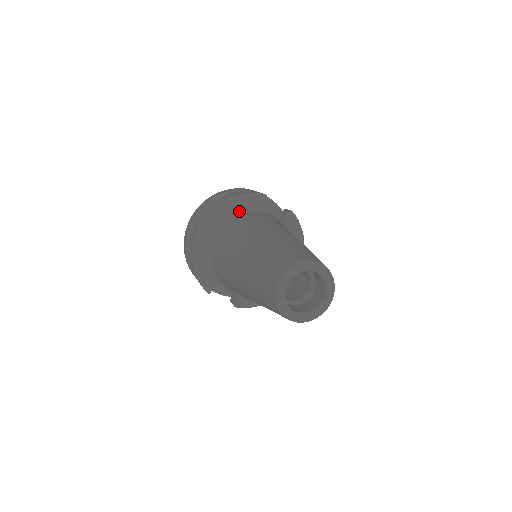
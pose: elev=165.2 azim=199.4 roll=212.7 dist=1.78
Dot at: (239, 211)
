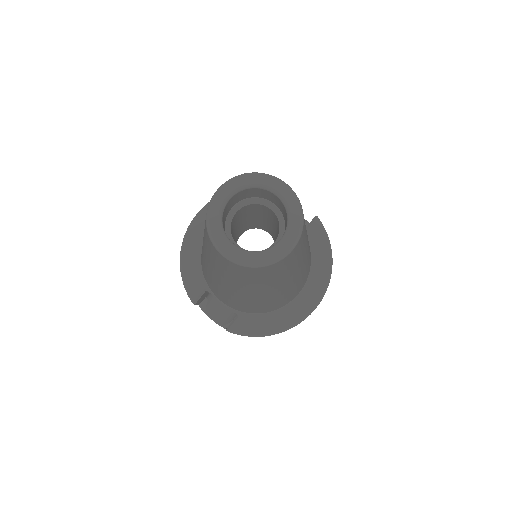
Dot at: occluded
